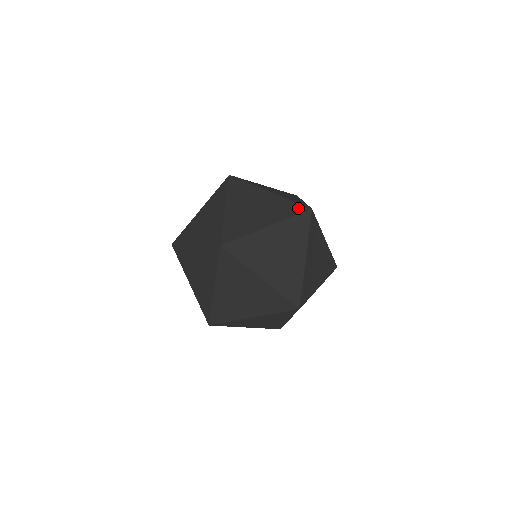
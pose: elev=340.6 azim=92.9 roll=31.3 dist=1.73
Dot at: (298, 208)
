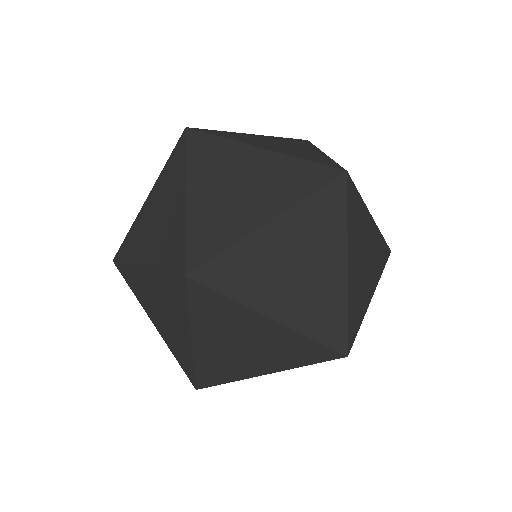
Dot at: (322, 354)
